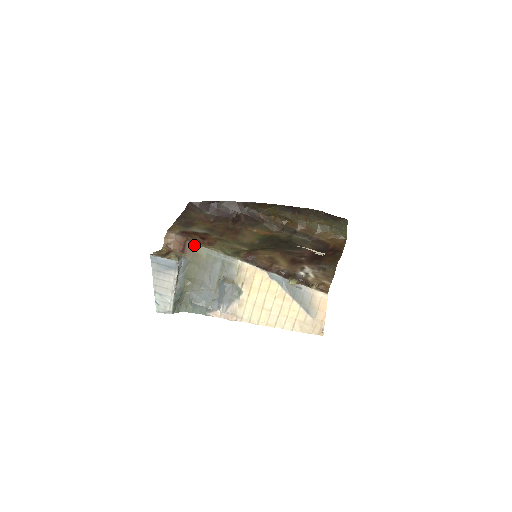
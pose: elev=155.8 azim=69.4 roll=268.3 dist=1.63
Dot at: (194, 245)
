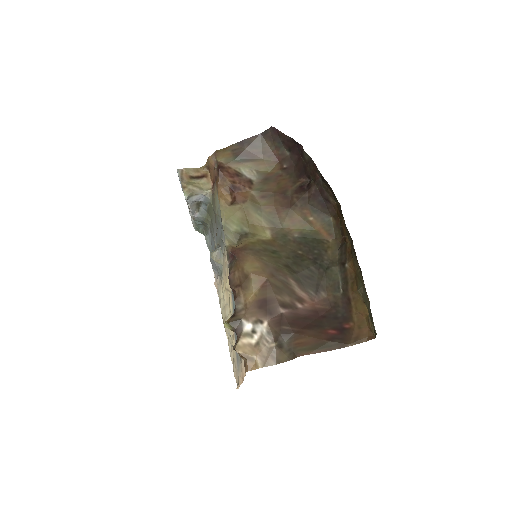
Dot at: (216, 190)
